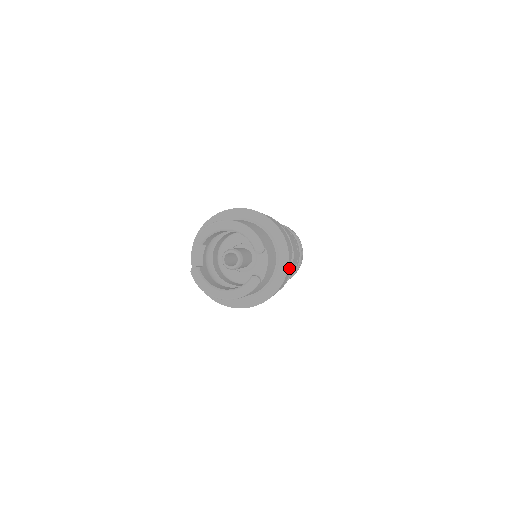
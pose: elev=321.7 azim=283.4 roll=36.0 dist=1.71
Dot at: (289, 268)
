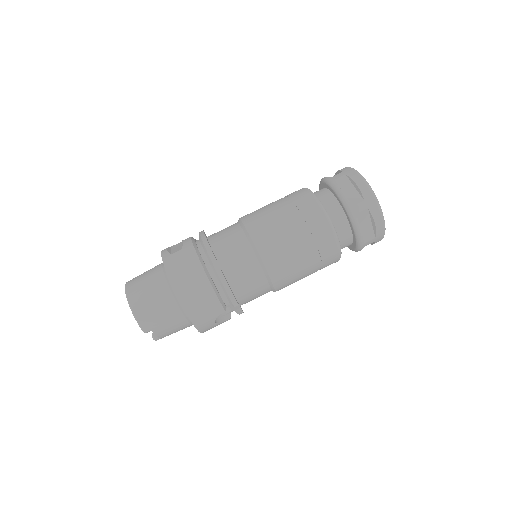
Dot at: (210, 326)
